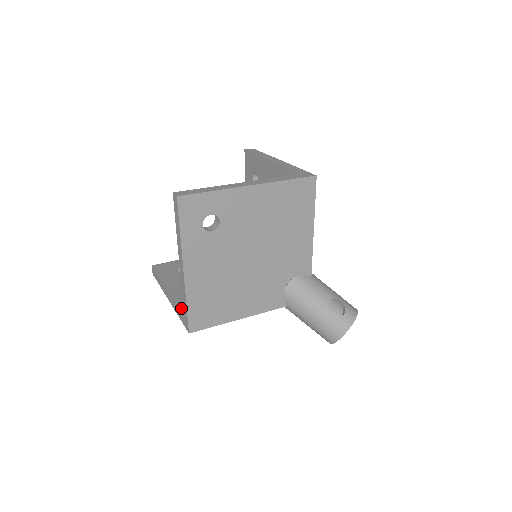
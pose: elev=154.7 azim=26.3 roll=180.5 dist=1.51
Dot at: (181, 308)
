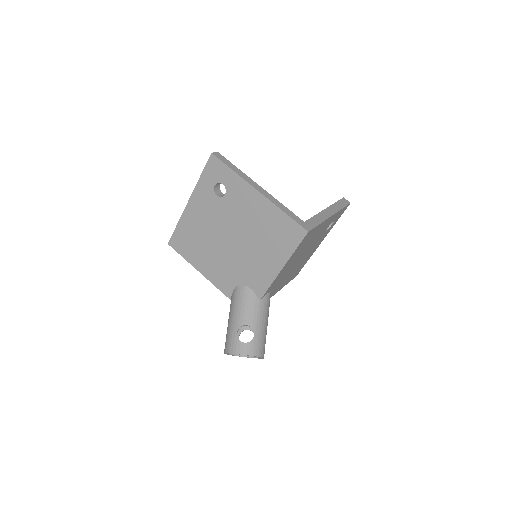
Dot at: occluded
